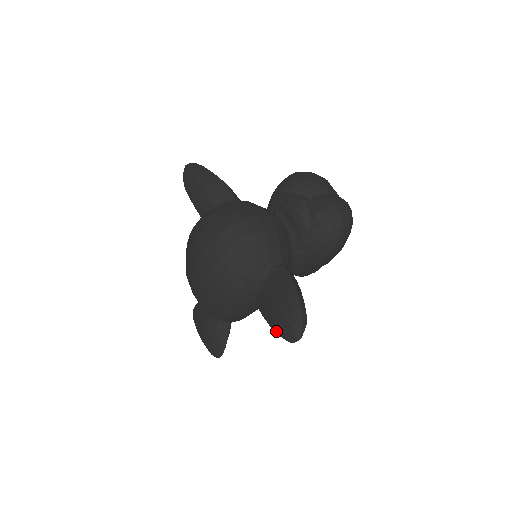
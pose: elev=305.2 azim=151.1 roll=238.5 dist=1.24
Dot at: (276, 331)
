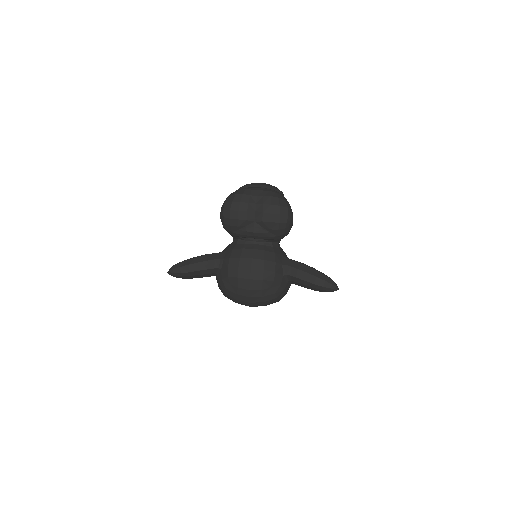
Dot at: occluded
